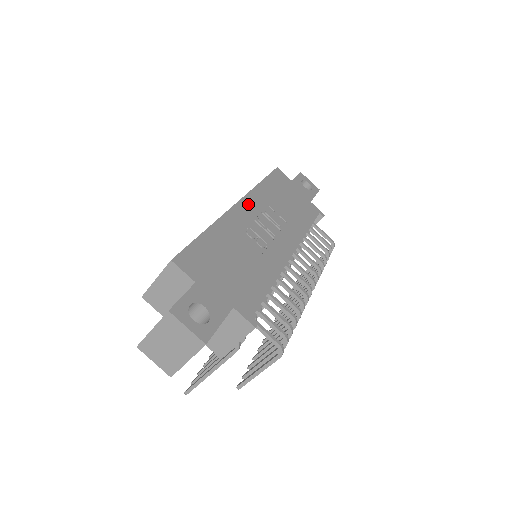
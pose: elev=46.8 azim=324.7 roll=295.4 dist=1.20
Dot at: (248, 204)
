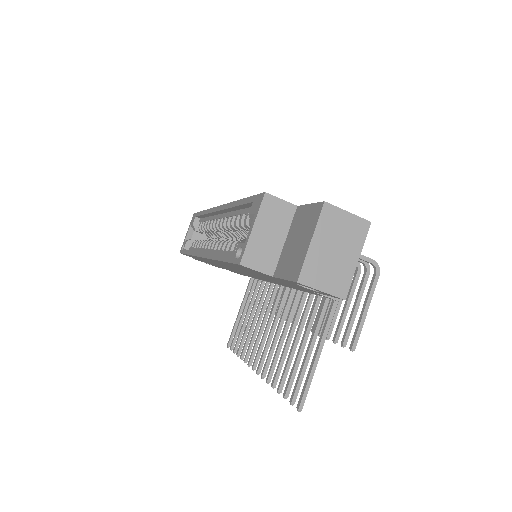
Dot at: occluded
